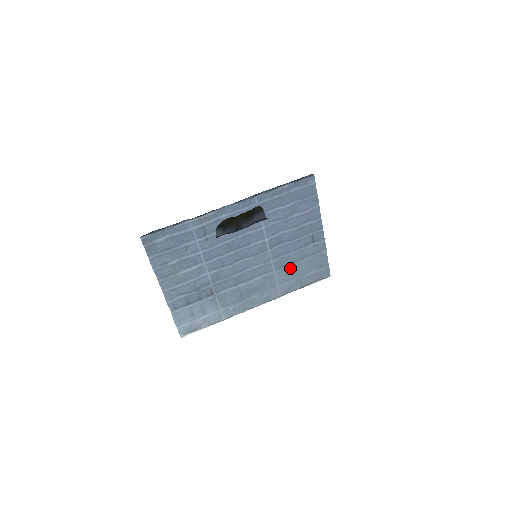
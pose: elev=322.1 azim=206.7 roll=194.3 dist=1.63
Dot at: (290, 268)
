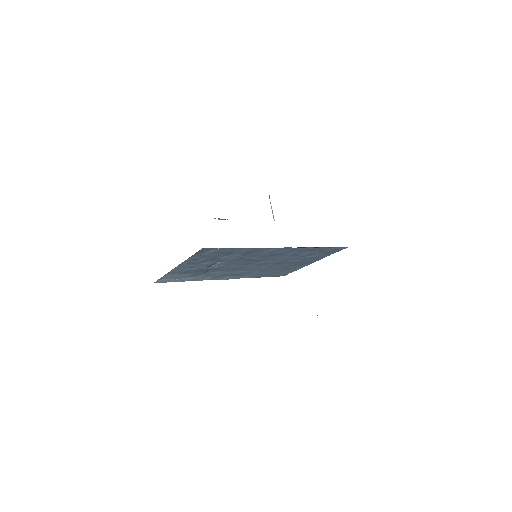
Dot at: (269, 271)
